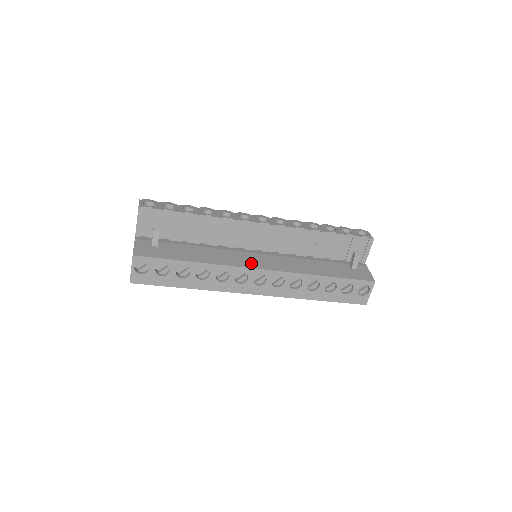
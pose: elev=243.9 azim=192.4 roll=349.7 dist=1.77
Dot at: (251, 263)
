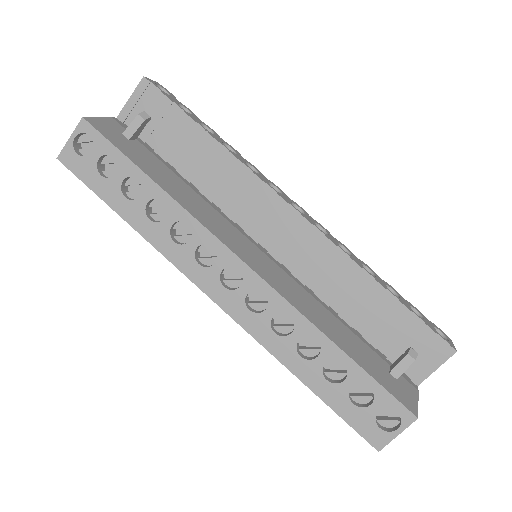
Dot at: (236, 245)
